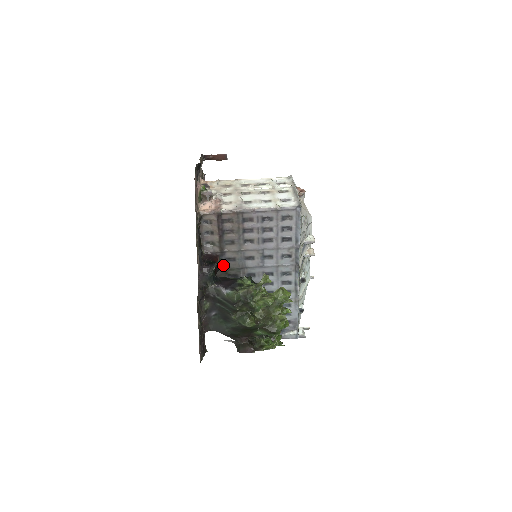
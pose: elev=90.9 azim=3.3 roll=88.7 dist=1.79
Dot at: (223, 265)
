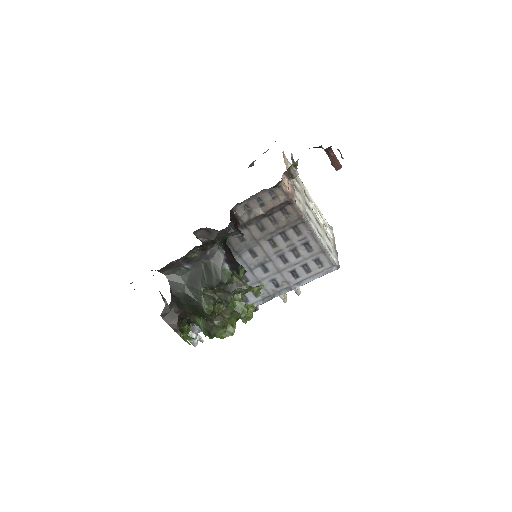
Dot at: occluded
